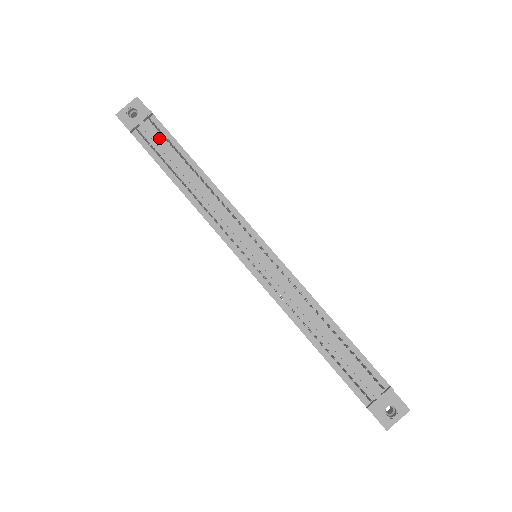
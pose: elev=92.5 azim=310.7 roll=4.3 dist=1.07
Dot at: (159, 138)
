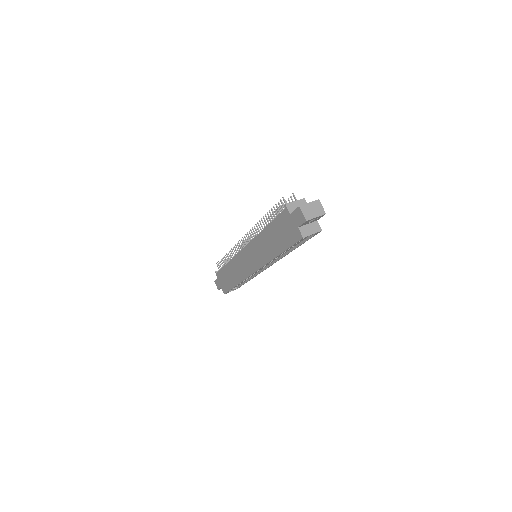
Dot at: occluded
